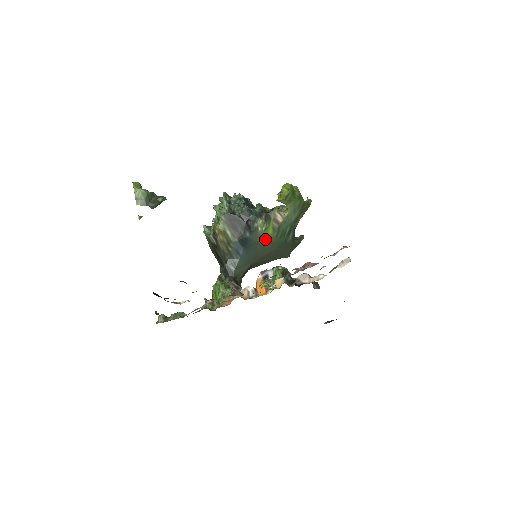
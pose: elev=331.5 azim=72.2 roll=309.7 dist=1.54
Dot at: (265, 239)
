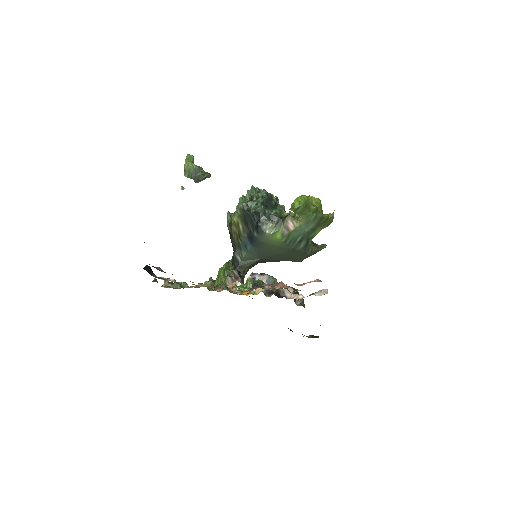
Dot at: (272, 242)
